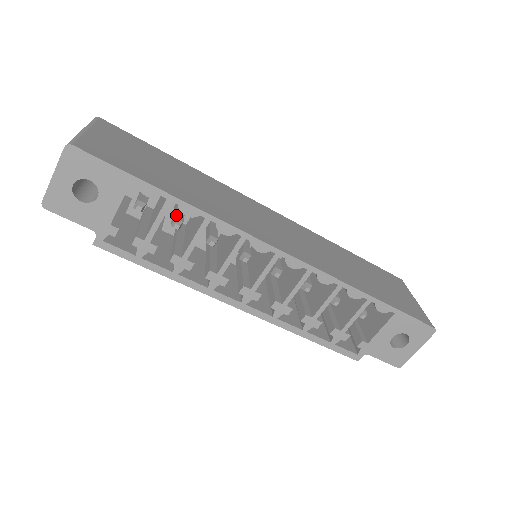
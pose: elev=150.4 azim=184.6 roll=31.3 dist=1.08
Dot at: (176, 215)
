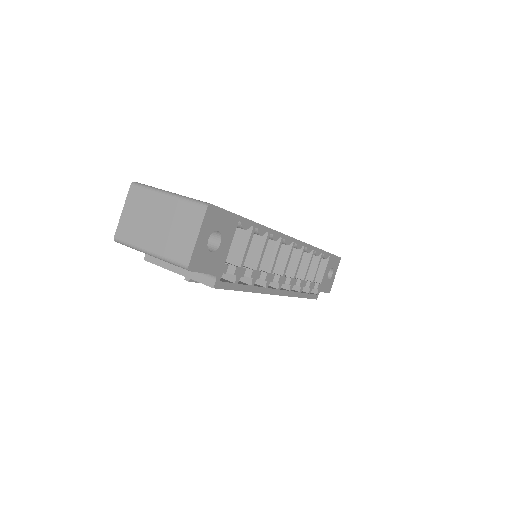
Dot at: occluded
